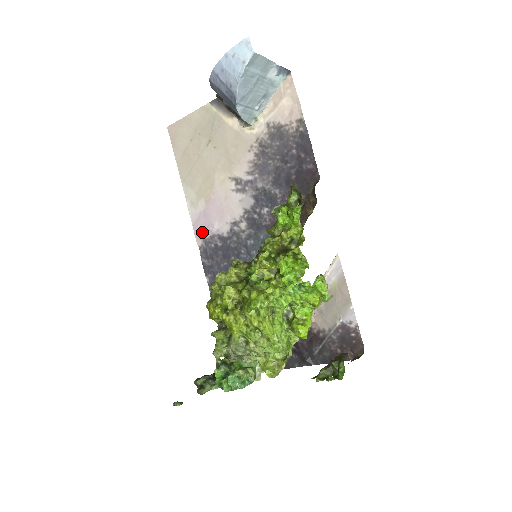
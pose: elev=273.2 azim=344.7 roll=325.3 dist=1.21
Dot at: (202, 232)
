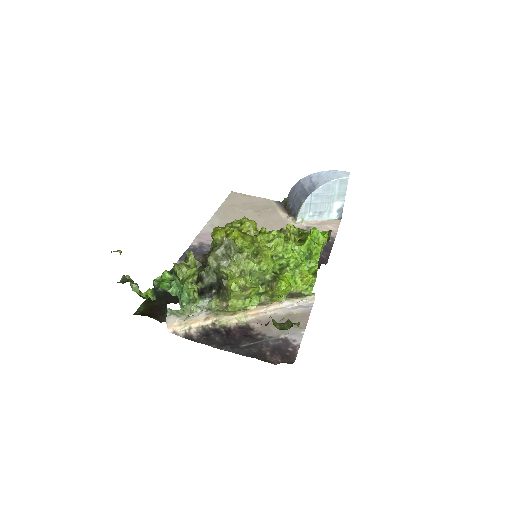
Dot at: (204, 240)
